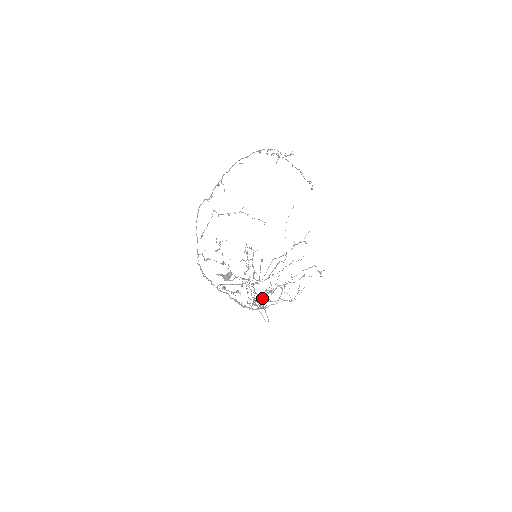
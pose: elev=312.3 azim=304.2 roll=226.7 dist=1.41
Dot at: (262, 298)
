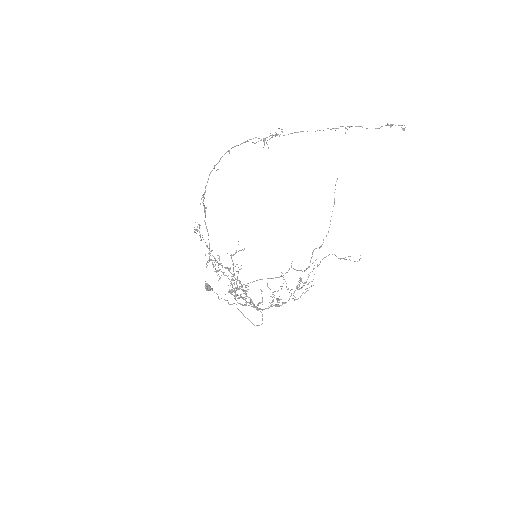
Dot at: (248, 302)
